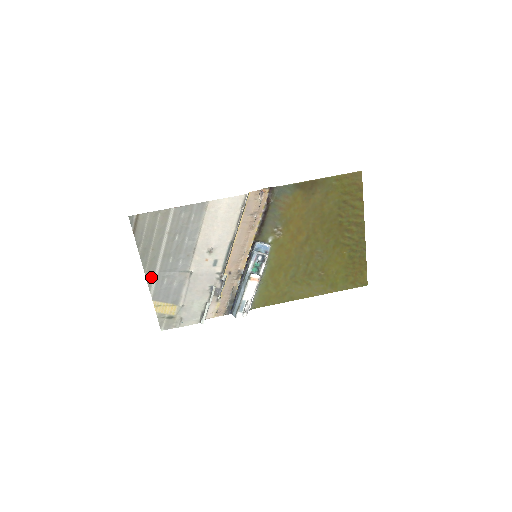
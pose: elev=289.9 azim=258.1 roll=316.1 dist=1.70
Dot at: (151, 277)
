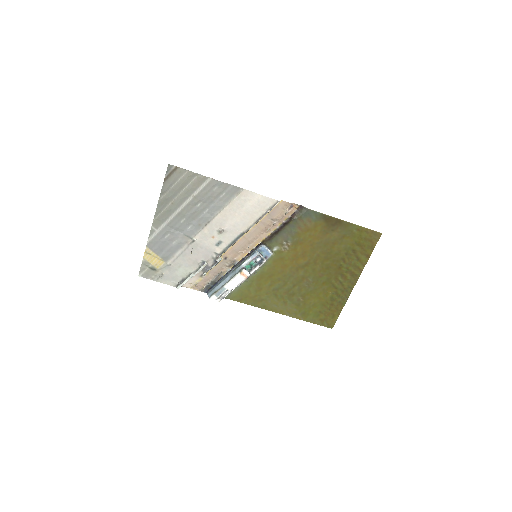
Dot at: (157, 226)
